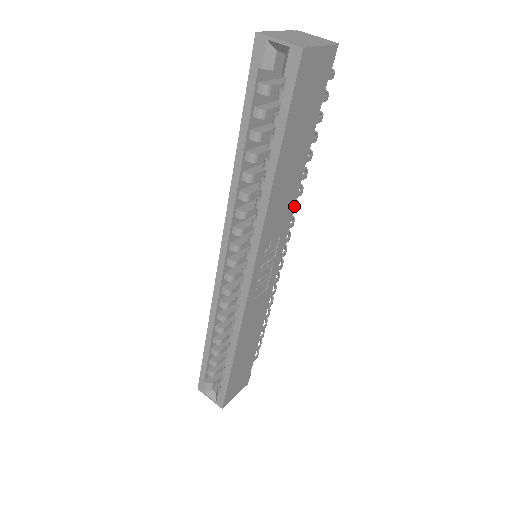
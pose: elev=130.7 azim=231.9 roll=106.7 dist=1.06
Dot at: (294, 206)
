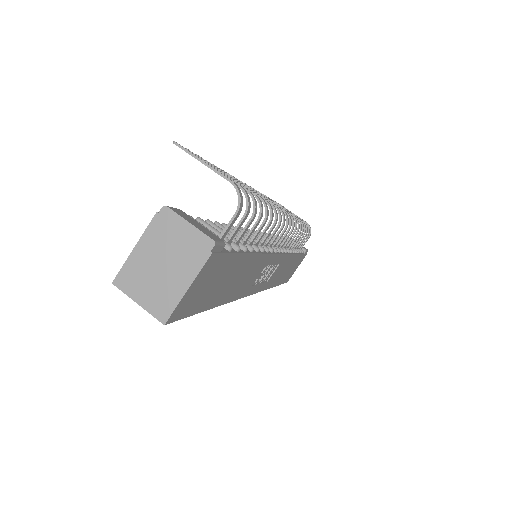
Dot at: (267, 254)
